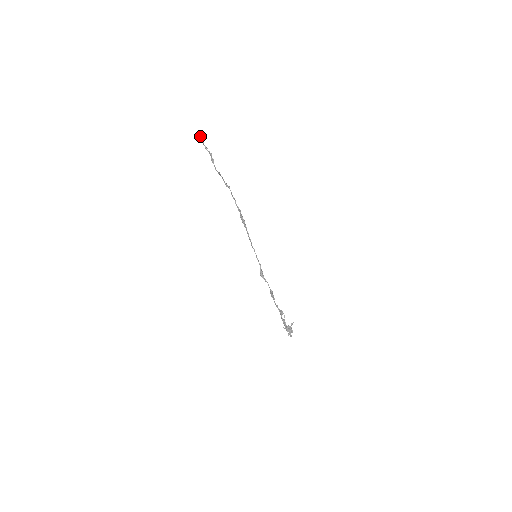
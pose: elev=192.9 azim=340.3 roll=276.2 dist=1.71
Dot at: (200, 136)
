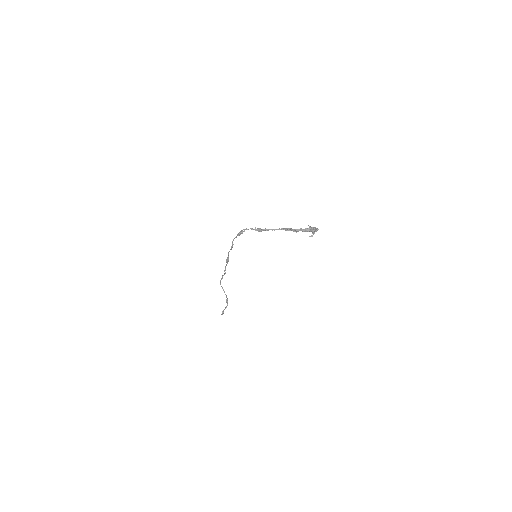
Dot at: occluded
